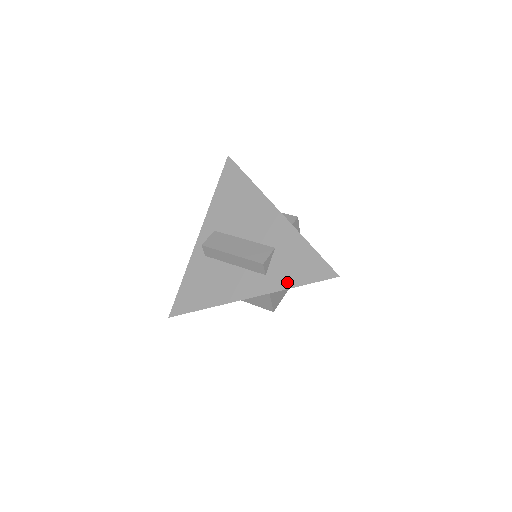
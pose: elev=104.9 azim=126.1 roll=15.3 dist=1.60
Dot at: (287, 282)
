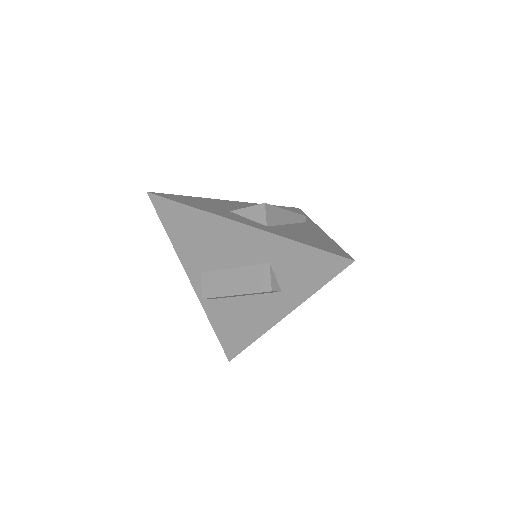
Dot at: (307, 289)
